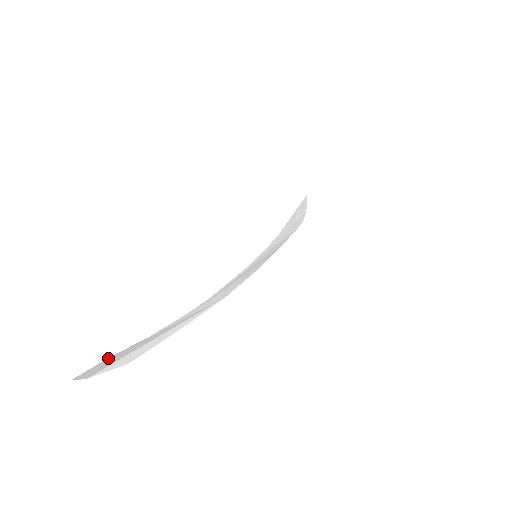
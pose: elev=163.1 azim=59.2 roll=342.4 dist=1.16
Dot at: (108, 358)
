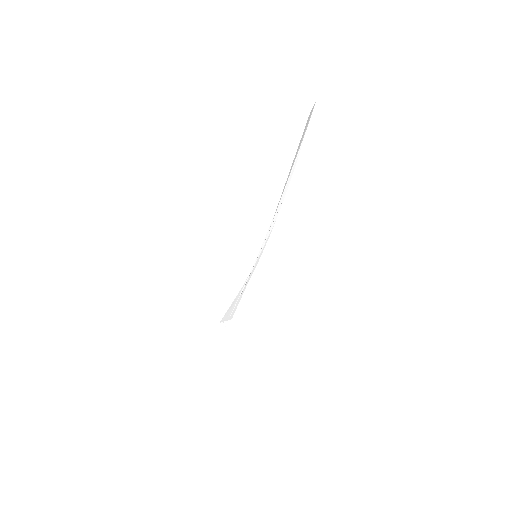
Dot at: (308, 123)
